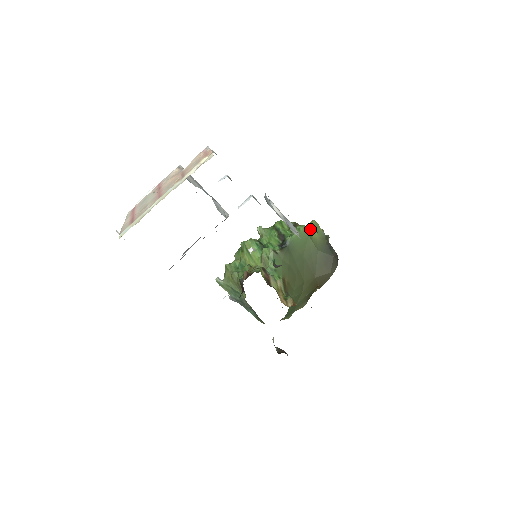
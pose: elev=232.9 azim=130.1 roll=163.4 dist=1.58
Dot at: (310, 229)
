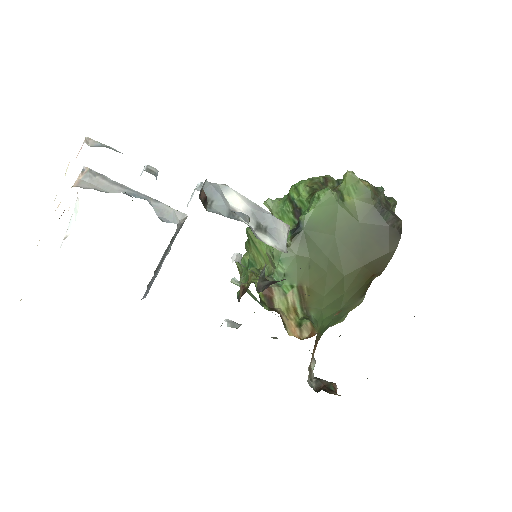
Dot at: (342, 189)
